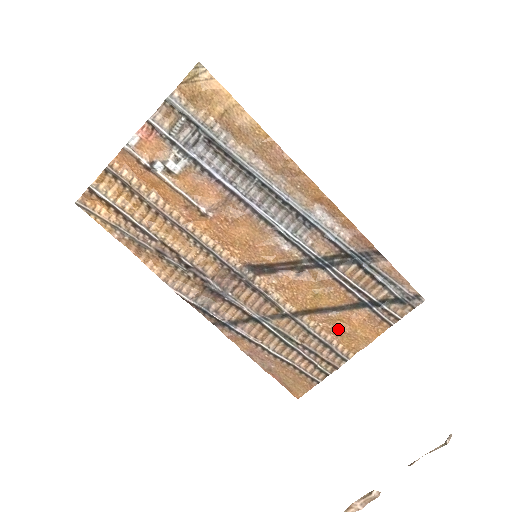
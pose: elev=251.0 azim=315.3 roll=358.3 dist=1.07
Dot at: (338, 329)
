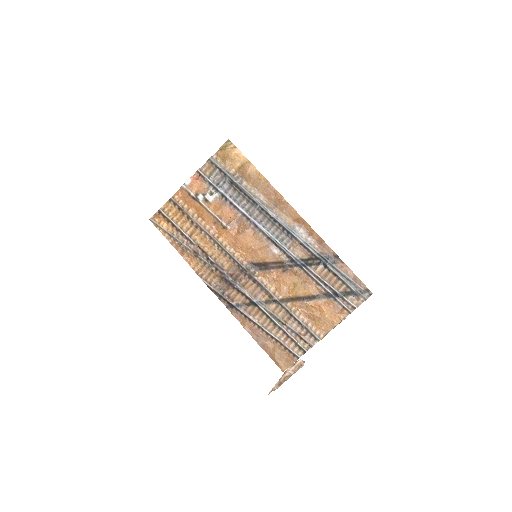
Dot at: (312, 314)
